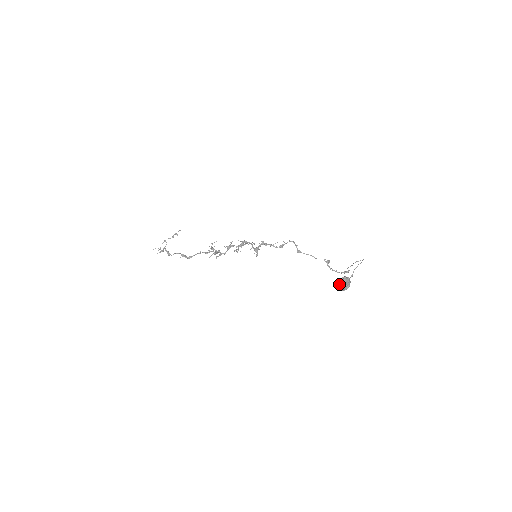
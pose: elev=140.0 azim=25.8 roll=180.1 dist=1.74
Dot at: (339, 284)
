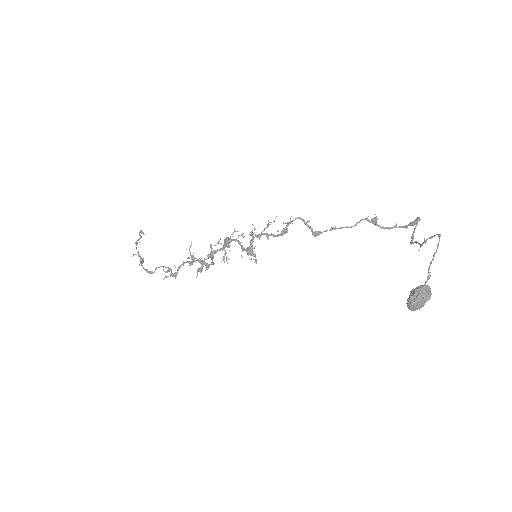
Dot at: (410, 309)
